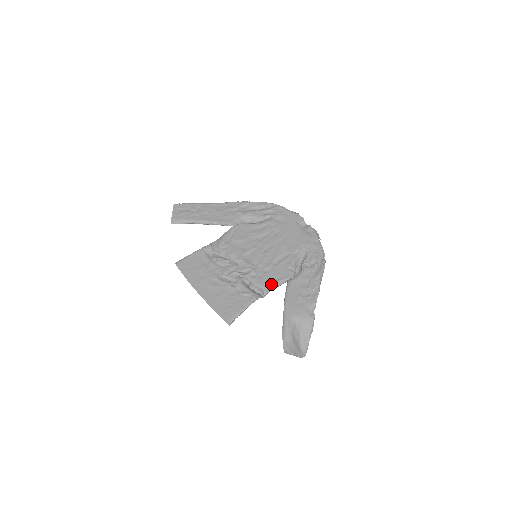
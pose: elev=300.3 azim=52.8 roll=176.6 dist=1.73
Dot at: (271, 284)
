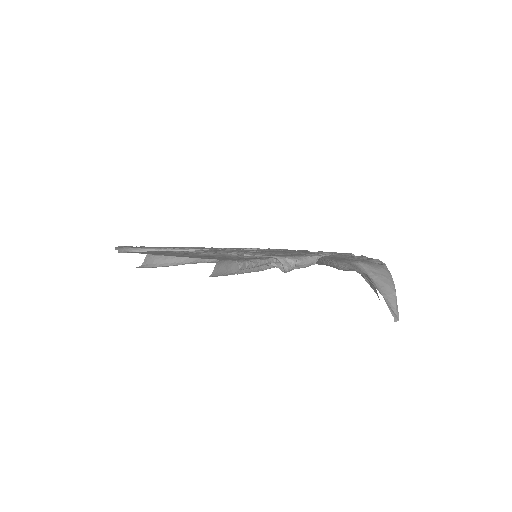
Dot at: (294, 256)
